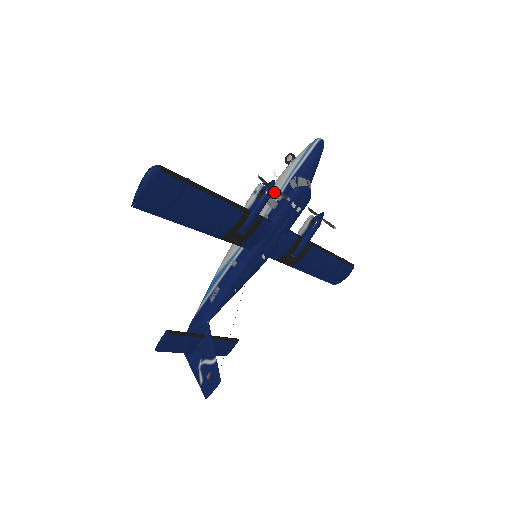
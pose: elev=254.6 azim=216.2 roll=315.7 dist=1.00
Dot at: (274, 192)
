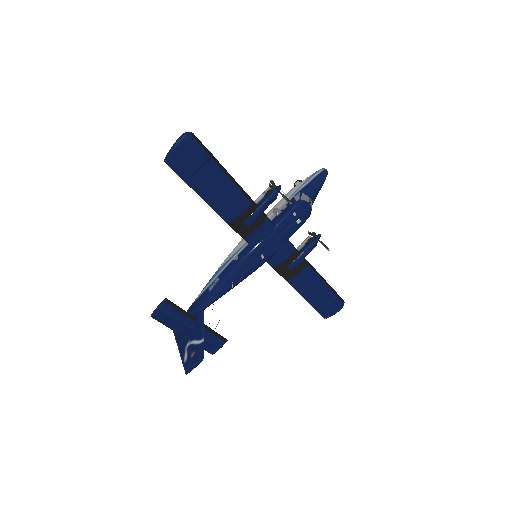
Dot at: (280, 204)
